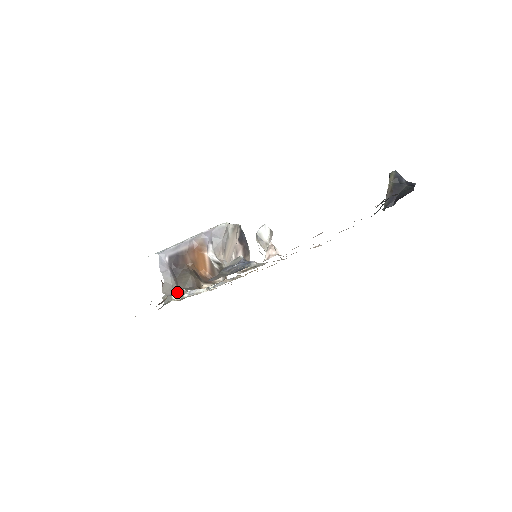
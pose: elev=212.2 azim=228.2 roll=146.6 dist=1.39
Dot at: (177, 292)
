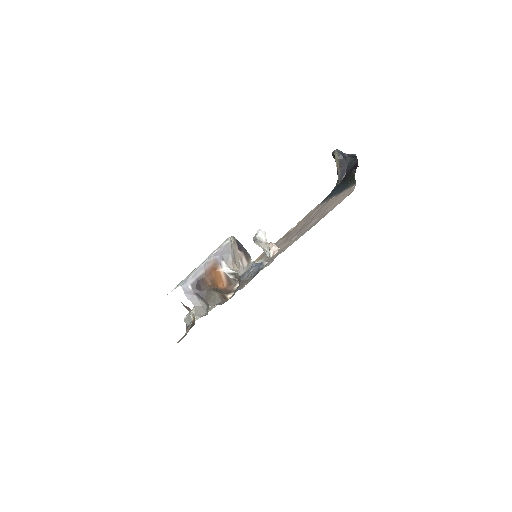
Dot at: (192, 311)
